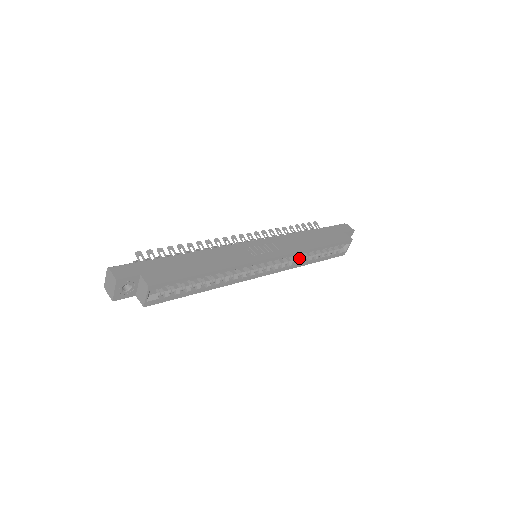
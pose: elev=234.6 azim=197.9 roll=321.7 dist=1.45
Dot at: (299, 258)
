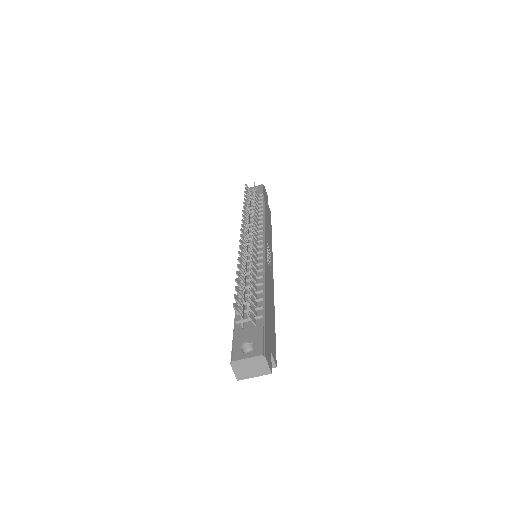
Dot at: occluded
